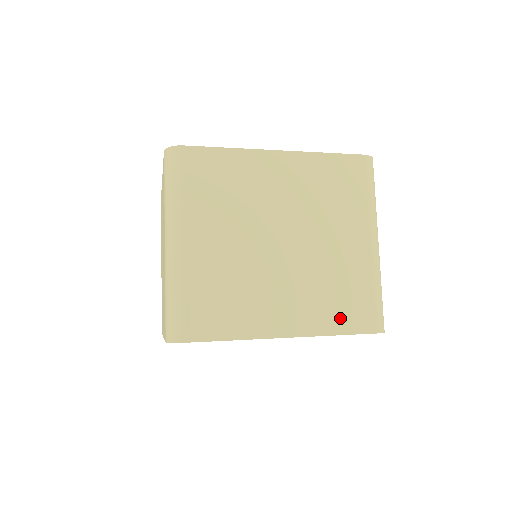
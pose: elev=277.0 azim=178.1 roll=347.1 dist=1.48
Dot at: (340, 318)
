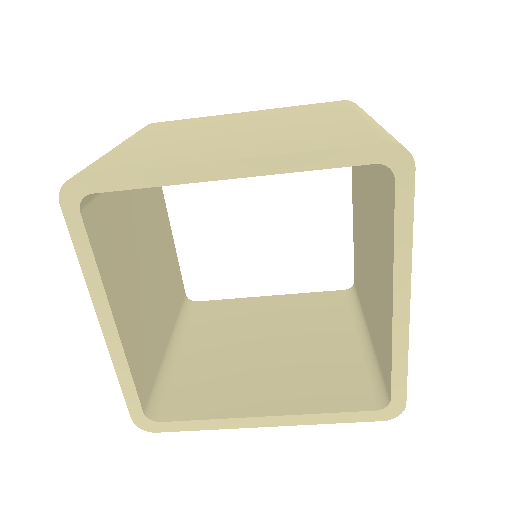
Dot at: (320, 144)
